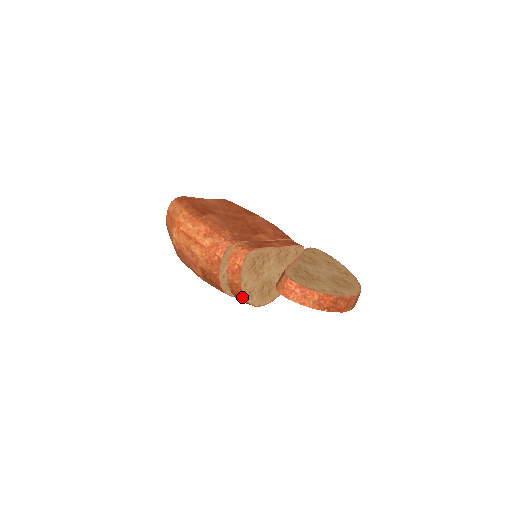
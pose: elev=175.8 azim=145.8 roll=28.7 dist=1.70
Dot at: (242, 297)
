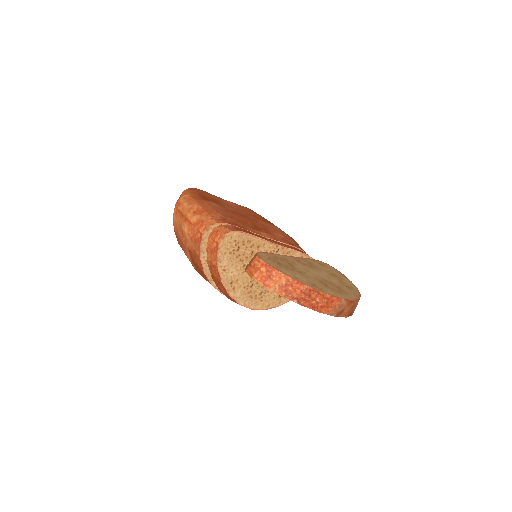
Dot at: (222, 285)
